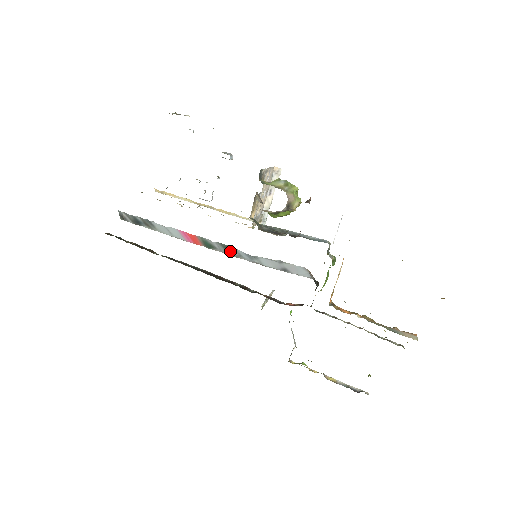
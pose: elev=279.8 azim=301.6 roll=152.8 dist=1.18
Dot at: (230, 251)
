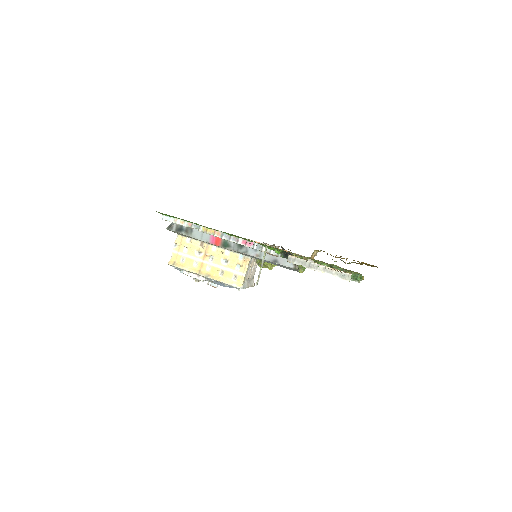
Dot at: (241, 247)
